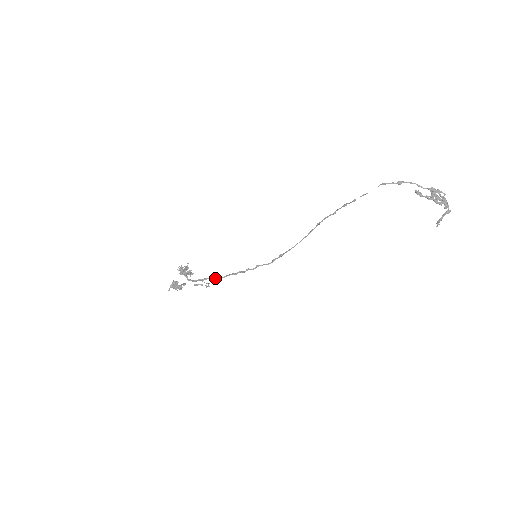
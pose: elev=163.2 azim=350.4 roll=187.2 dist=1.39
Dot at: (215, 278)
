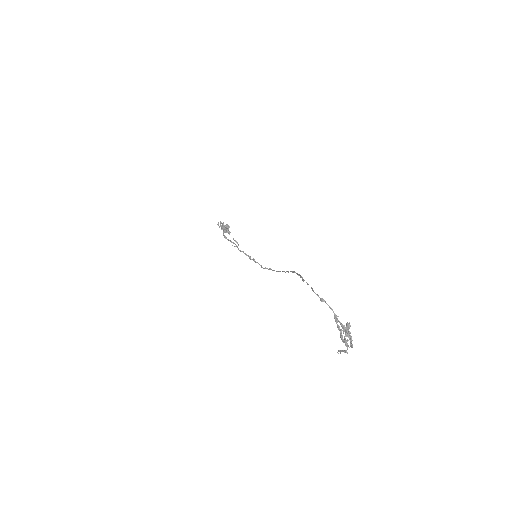
Dot at: (237, 247)
